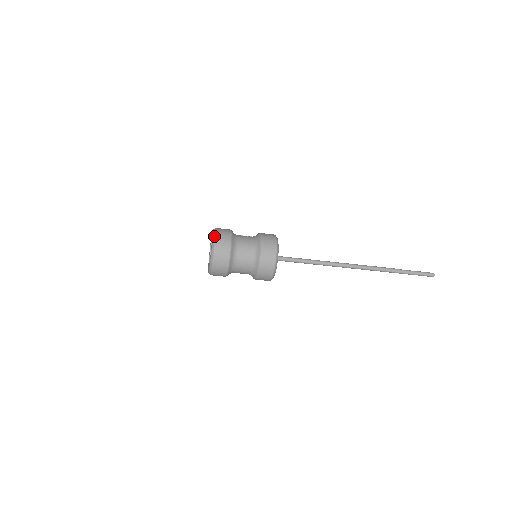
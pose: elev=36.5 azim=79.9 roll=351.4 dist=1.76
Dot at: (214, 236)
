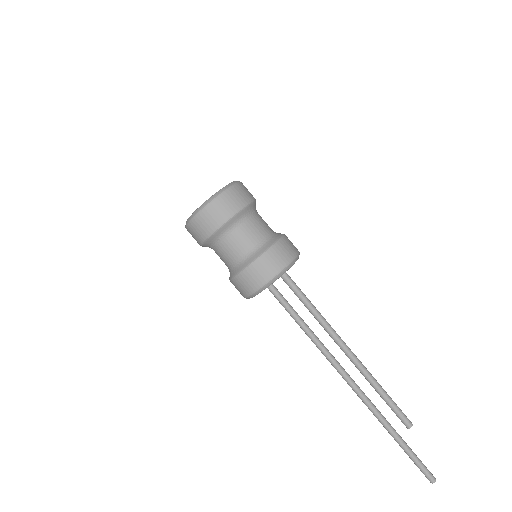
Dot at: occluded
